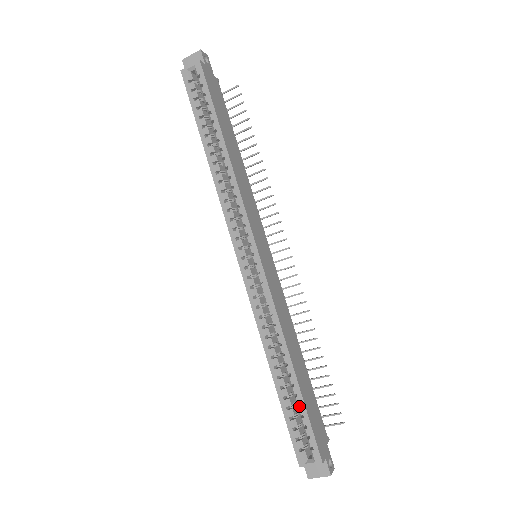
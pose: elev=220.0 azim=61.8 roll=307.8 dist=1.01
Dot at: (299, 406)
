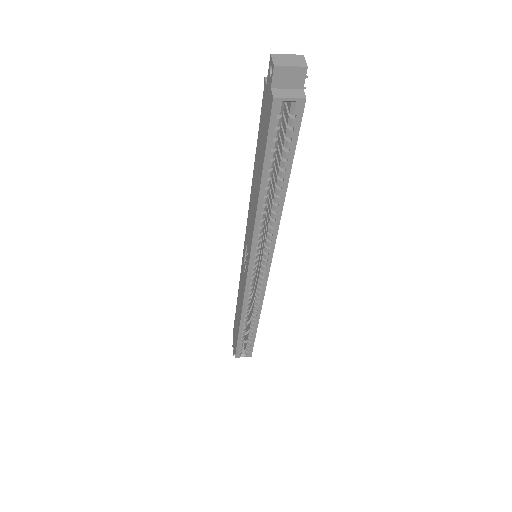
Dot at: (249, 336)
